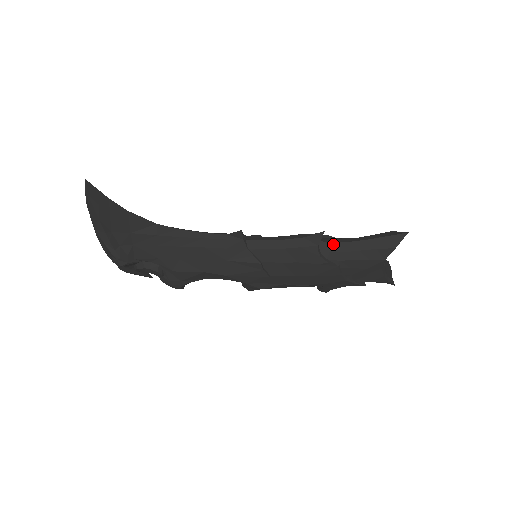
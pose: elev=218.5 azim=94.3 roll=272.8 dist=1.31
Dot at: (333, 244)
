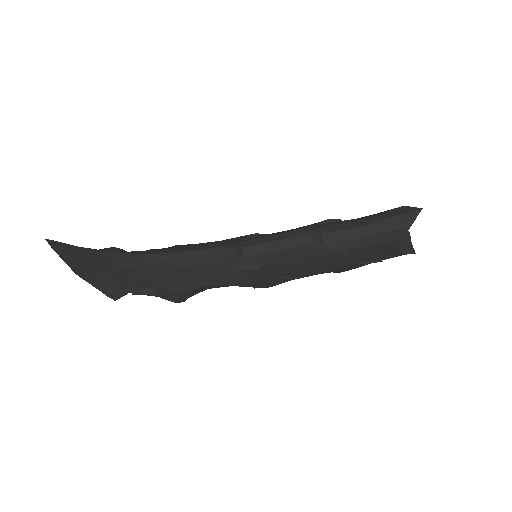
Dot at: (338, 233)
